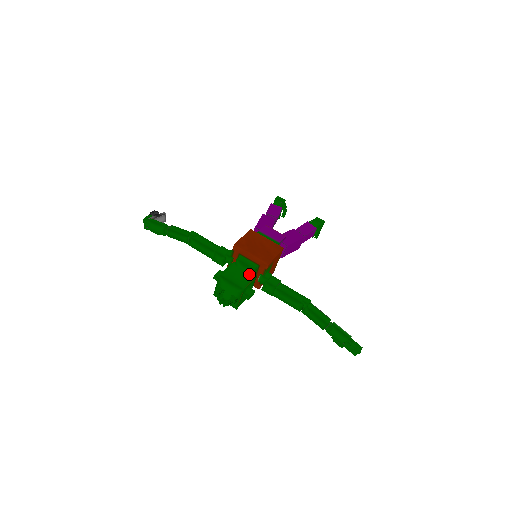
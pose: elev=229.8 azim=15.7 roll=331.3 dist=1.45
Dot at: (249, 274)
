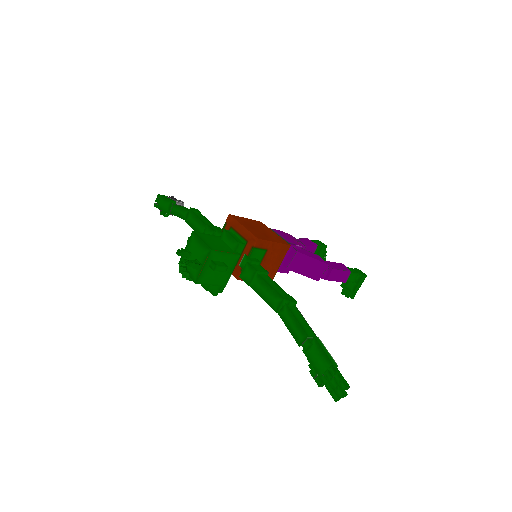
Dot at: (231, 249)
